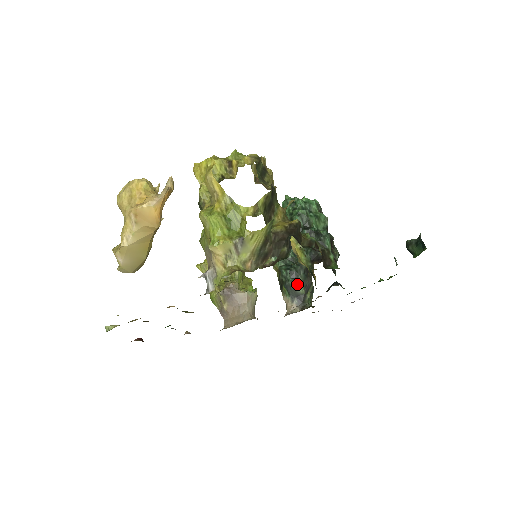
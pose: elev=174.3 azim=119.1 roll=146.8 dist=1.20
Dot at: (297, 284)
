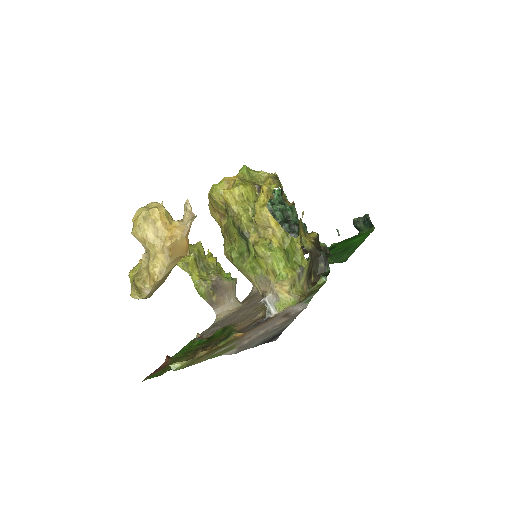
Dot at: occluded
